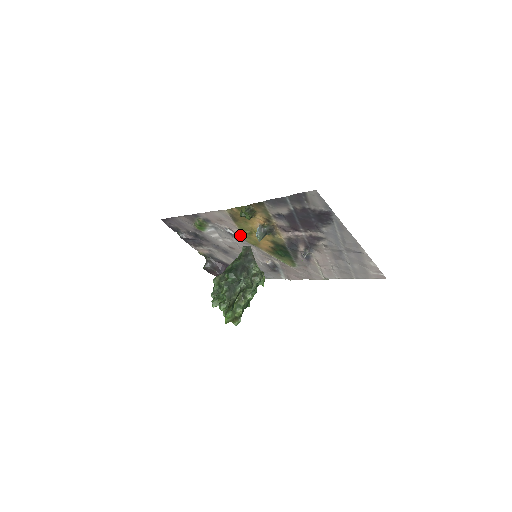
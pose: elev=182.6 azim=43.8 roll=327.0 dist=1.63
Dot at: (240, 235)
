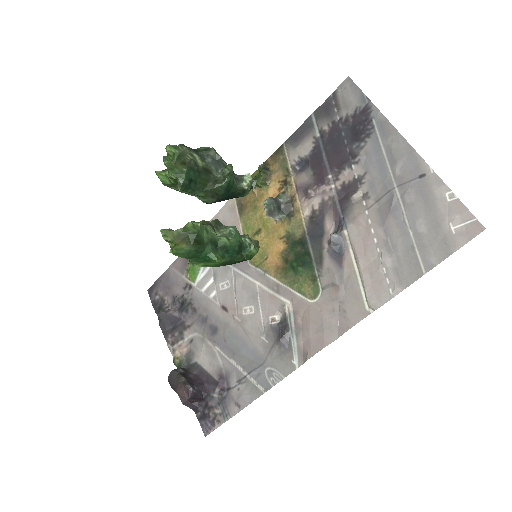
Dot at: occluded
